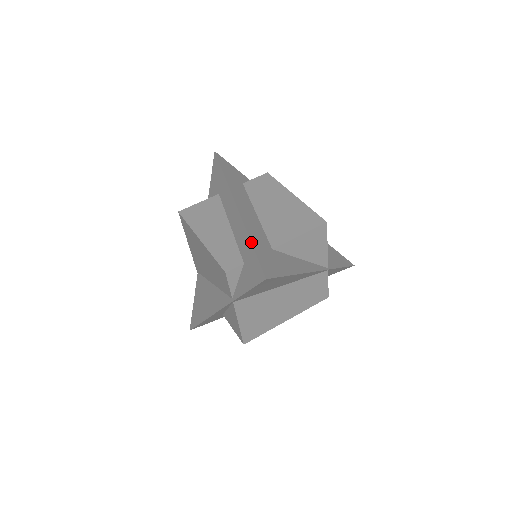
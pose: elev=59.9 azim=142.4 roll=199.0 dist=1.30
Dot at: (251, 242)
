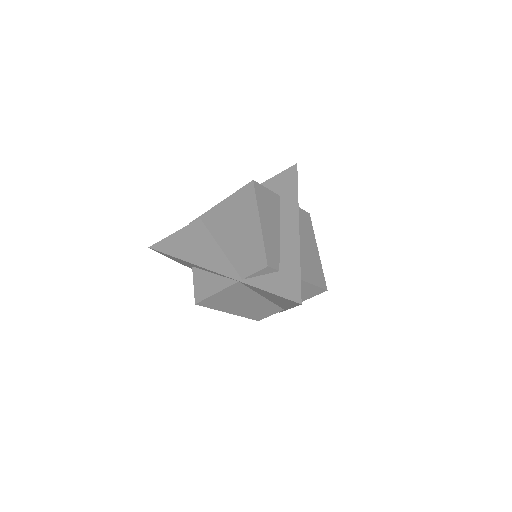
Dot at: occluded
